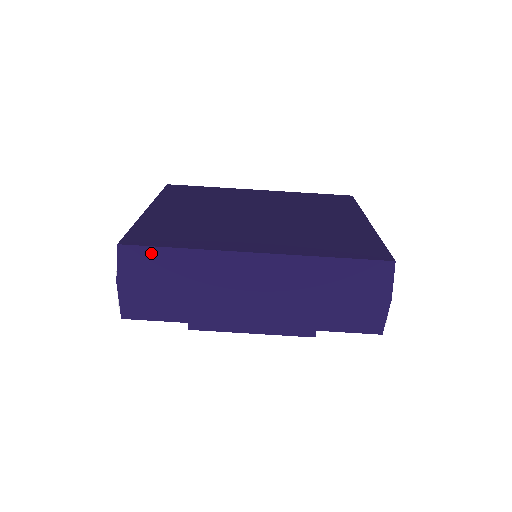
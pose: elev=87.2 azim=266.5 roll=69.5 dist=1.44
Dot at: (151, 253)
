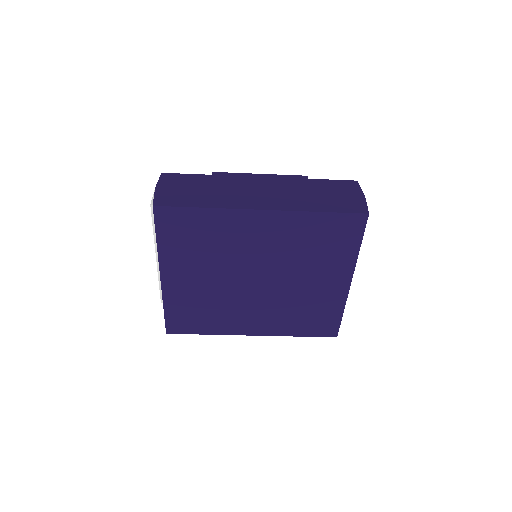
Dot at: occluded
